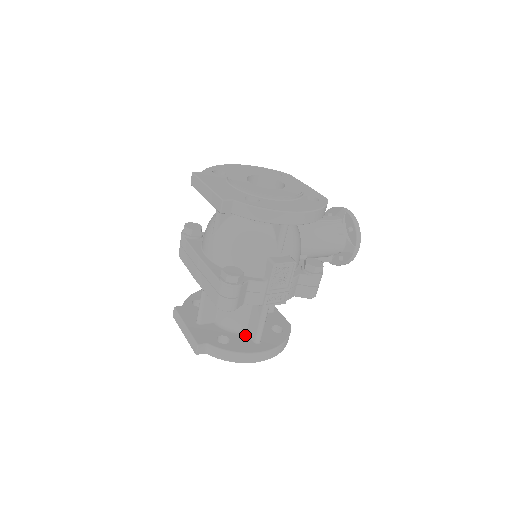
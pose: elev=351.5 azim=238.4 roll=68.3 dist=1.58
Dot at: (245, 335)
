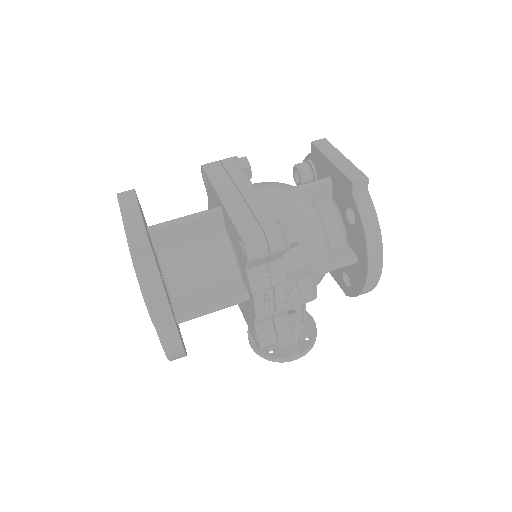
Dot at: (170, 300)
